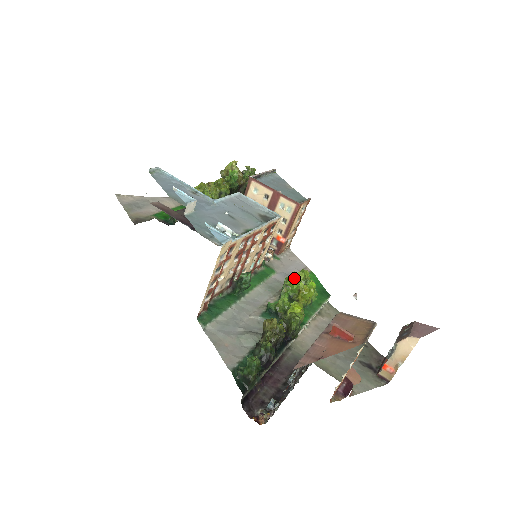
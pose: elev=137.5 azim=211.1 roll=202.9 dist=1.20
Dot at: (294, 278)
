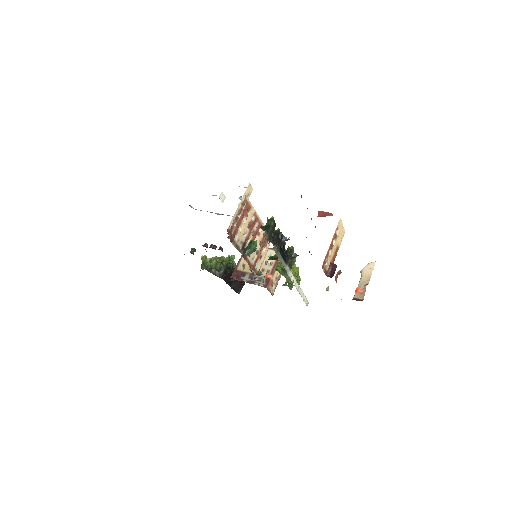
Dot at: occluded
